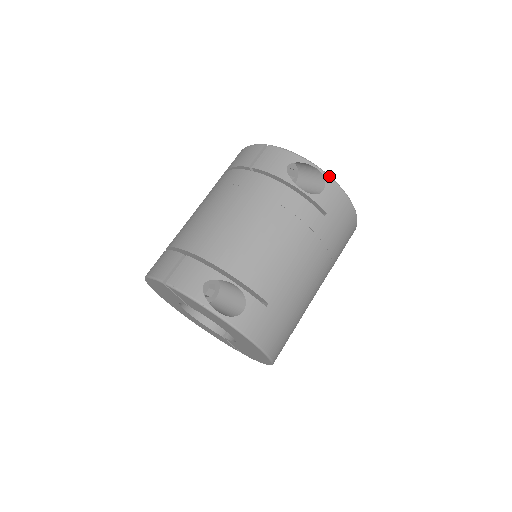
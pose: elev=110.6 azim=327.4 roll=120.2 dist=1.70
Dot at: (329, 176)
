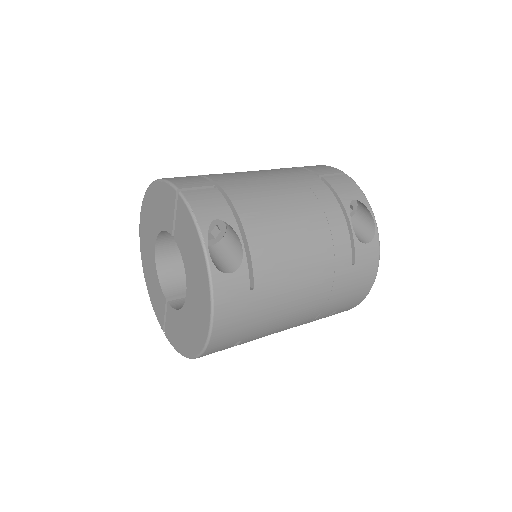
Dot at: occluded
